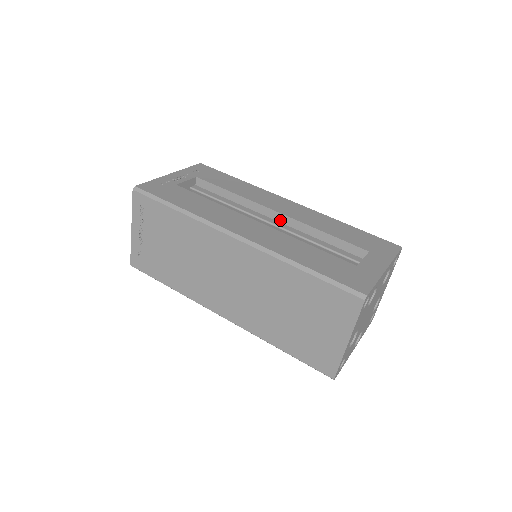
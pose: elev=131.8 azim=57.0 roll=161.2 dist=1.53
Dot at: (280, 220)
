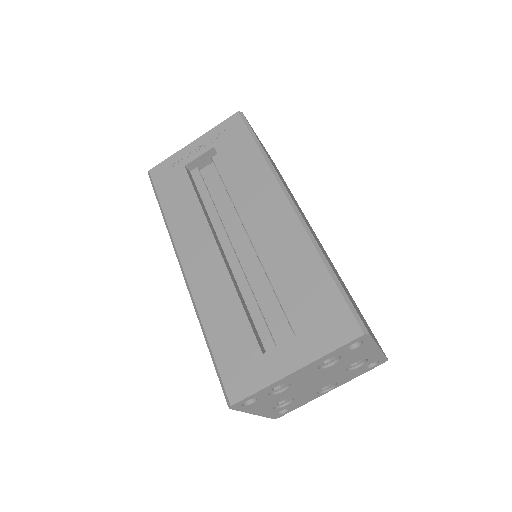
Dot at: occluded
